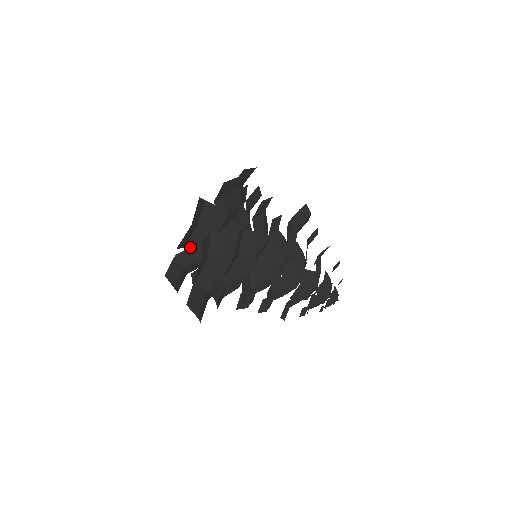
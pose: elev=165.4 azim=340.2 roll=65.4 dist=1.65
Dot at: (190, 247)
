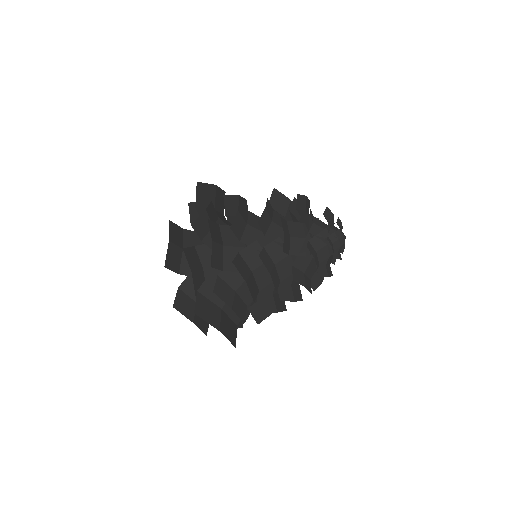
Dot at: (186, 272)
